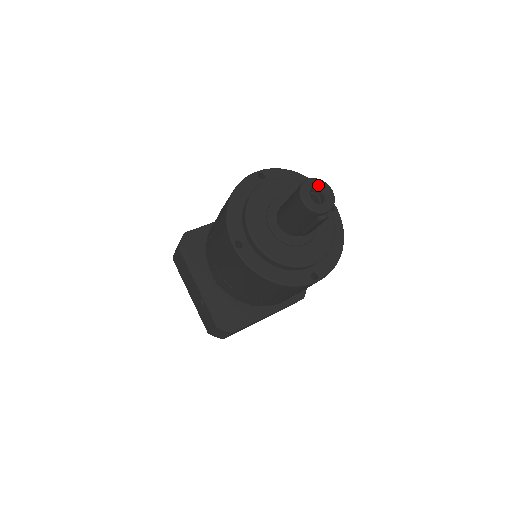
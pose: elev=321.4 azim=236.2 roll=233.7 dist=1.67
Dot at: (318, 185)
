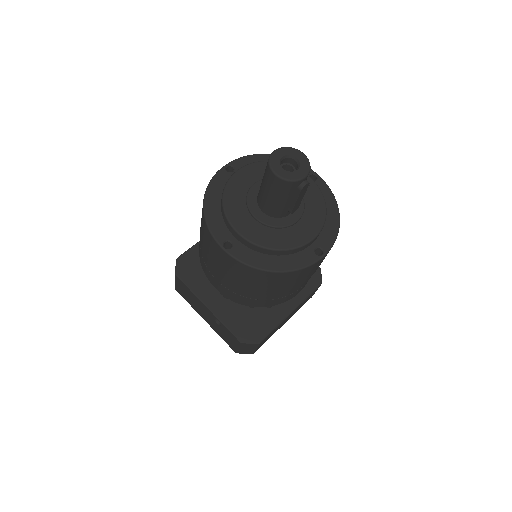
Dot at: (287, 153)
